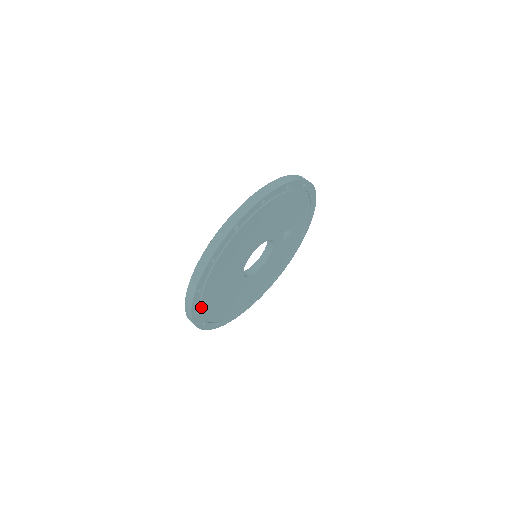
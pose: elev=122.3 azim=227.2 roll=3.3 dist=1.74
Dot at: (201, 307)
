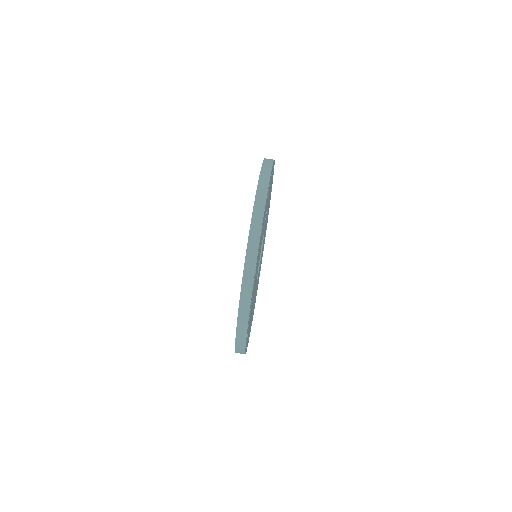
Dot at: (251, 323)
